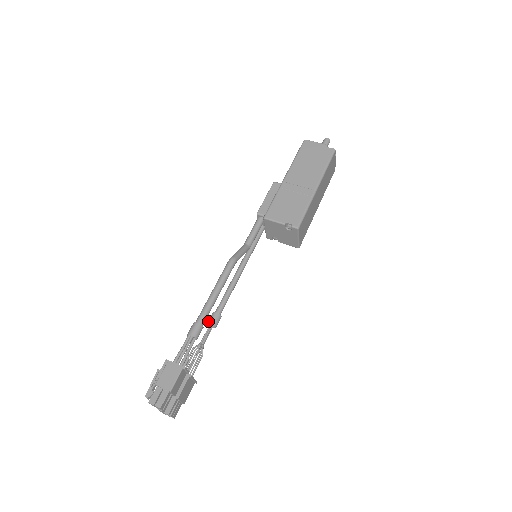
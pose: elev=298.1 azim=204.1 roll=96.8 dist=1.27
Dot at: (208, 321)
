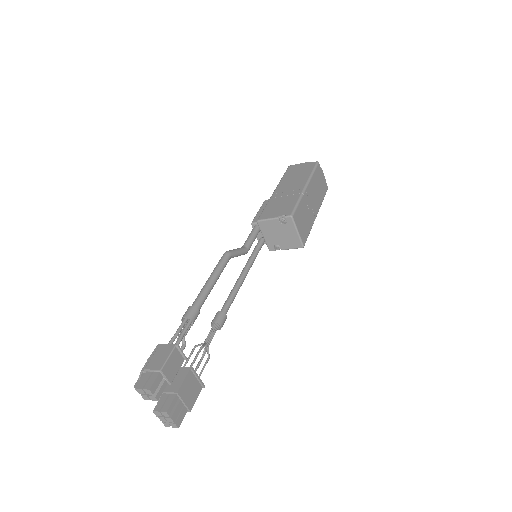
Dot at: occluded
